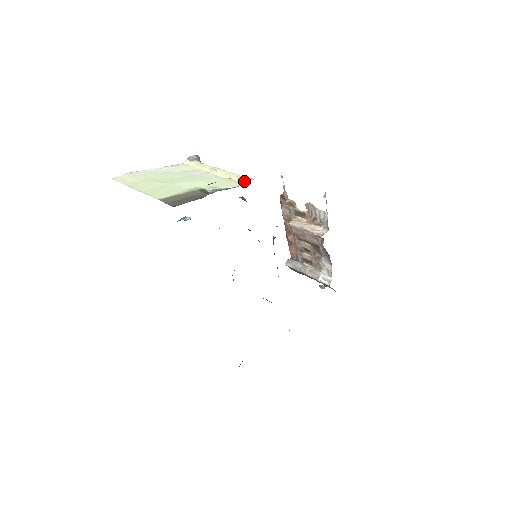
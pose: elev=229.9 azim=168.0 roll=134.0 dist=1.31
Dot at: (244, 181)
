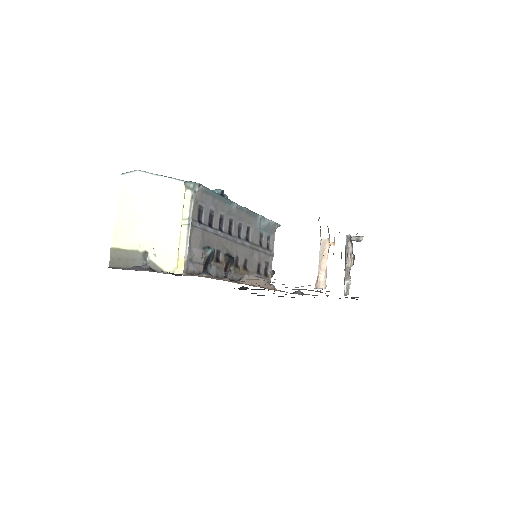
Dot at: (176, 268)
